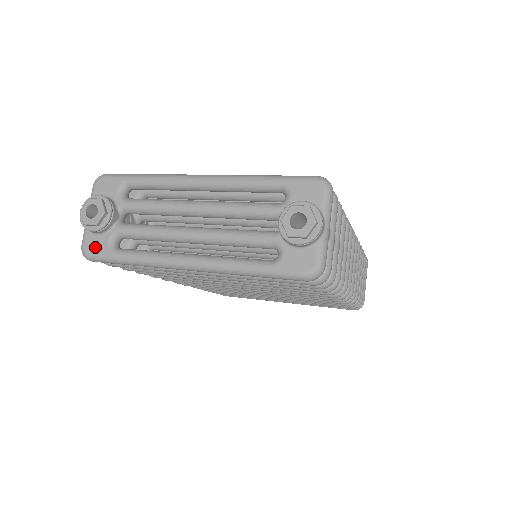
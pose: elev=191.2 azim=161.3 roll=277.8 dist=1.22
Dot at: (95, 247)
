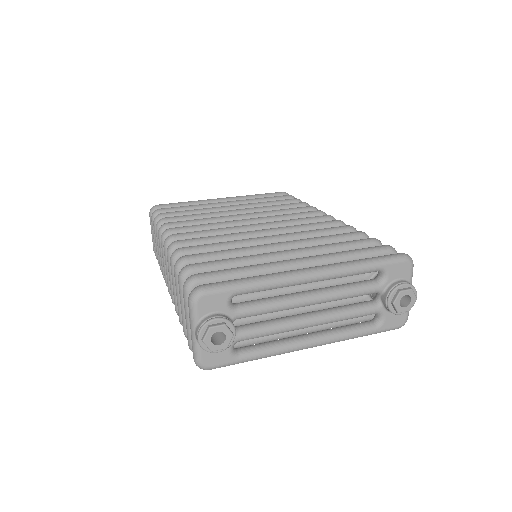
Dot at: (216, 360)
